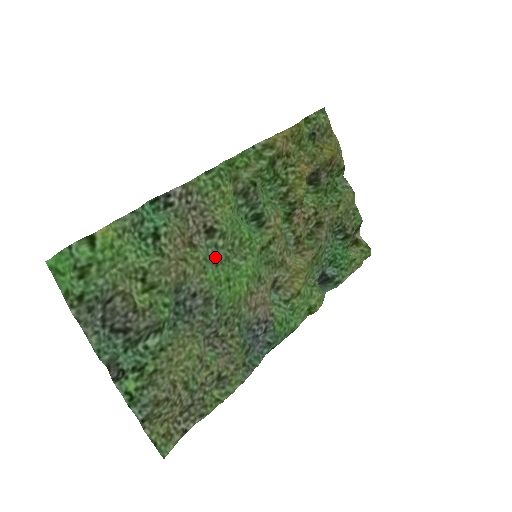
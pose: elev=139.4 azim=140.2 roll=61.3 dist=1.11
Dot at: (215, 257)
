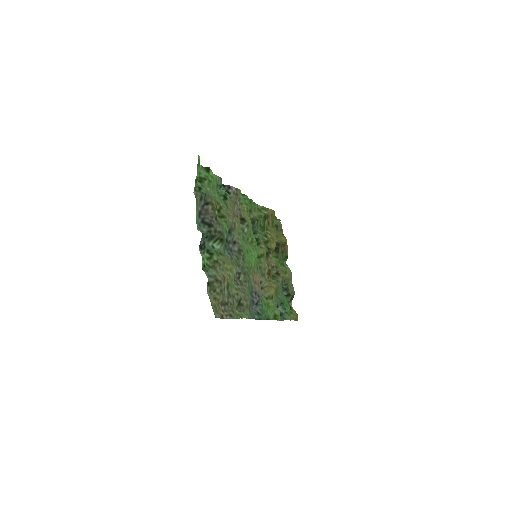
Dot at: (242, 235)
